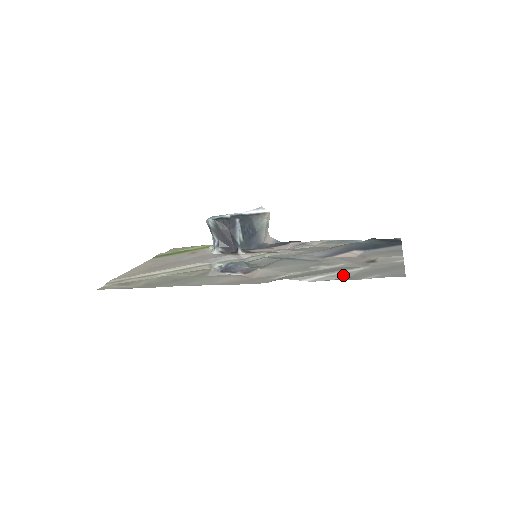
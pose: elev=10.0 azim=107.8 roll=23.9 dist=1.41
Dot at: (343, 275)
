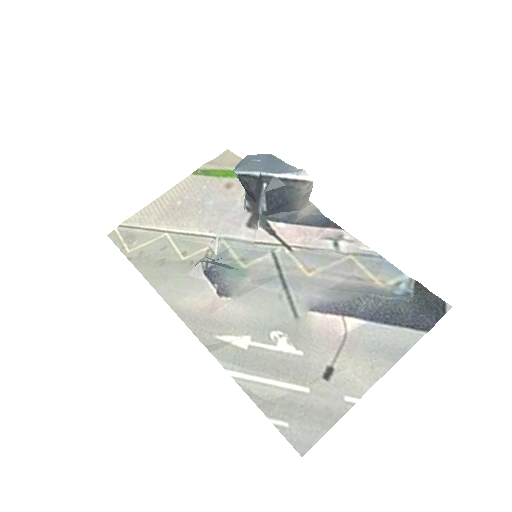
Dot at: (267, 391)
